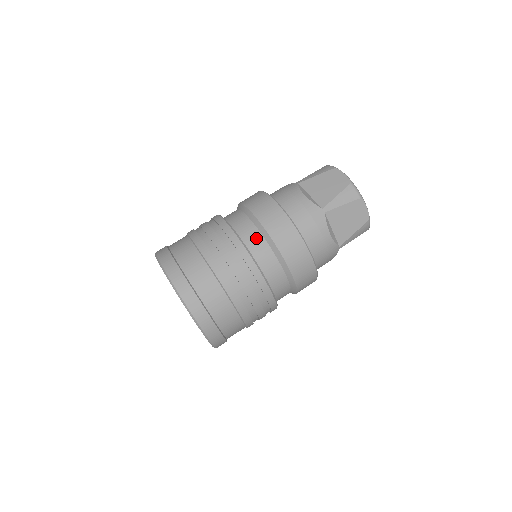
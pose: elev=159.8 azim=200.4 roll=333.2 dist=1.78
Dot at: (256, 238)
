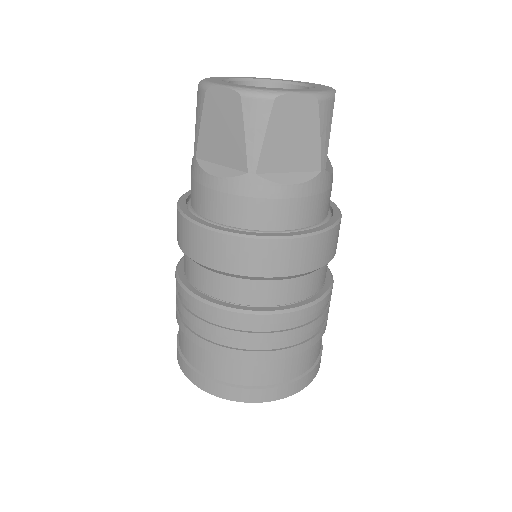
Dot at: (305, 284)
